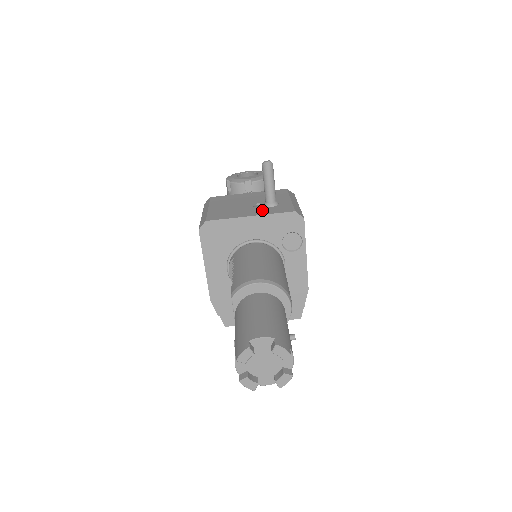
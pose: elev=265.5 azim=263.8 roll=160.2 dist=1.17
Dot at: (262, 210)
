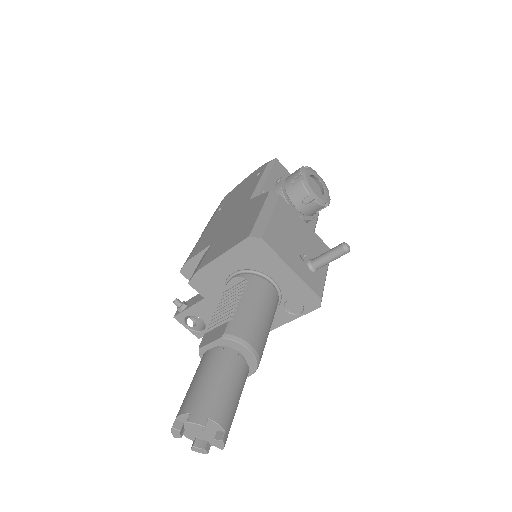
Dot at: (303, 269)
